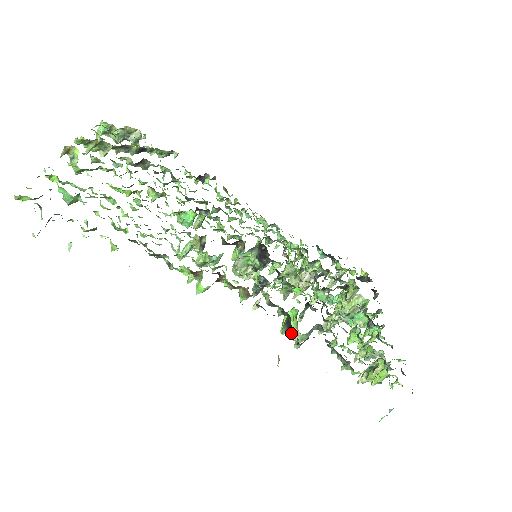
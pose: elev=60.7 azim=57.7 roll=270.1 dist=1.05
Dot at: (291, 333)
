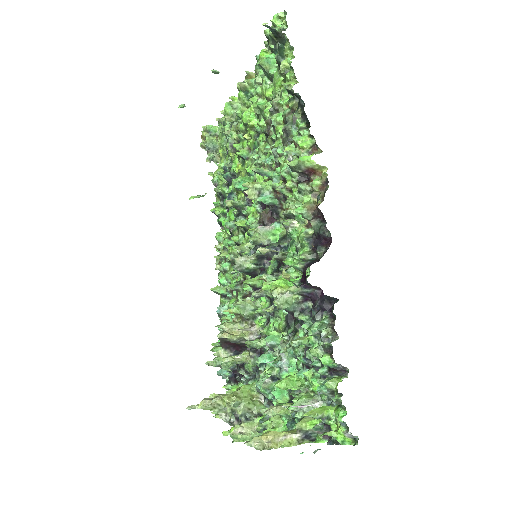
Dot at: (282, 288)
